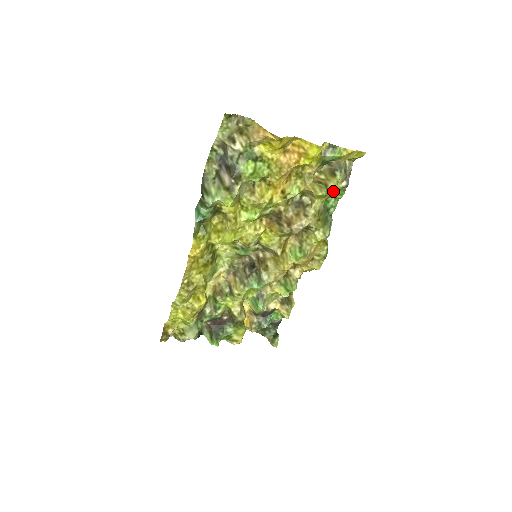
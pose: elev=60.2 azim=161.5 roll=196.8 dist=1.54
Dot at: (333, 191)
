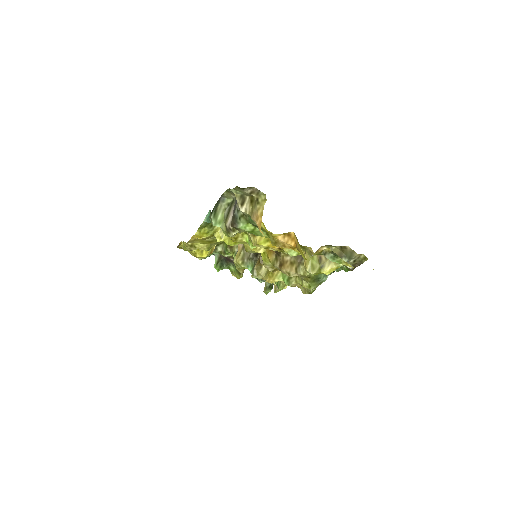
Dot at: (326, 274)
